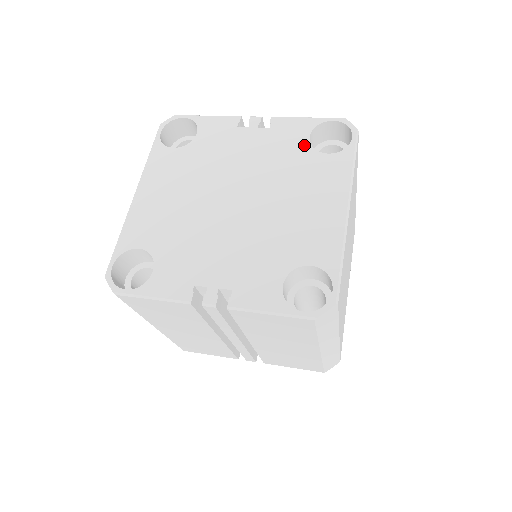
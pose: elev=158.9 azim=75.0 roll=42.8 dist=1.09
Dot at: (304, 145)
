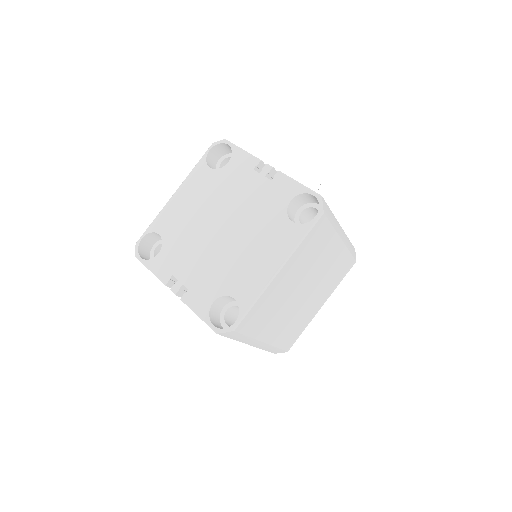
Dot at: (283, 207)
